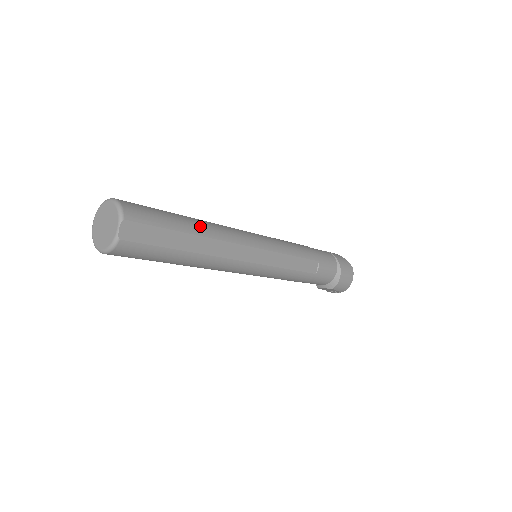
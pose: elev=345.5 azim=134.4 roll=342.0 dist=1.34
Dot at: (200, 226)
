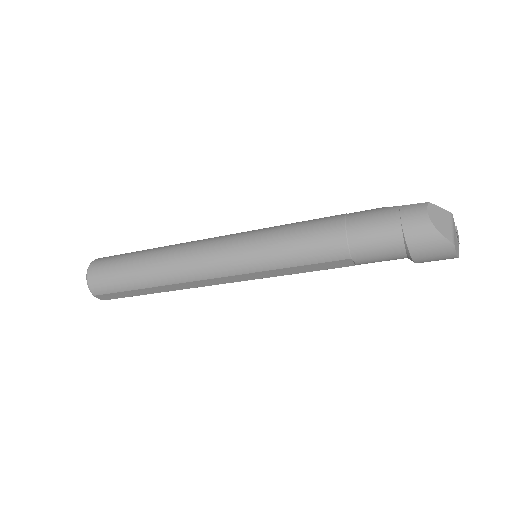
Dot at: (155, 278)
